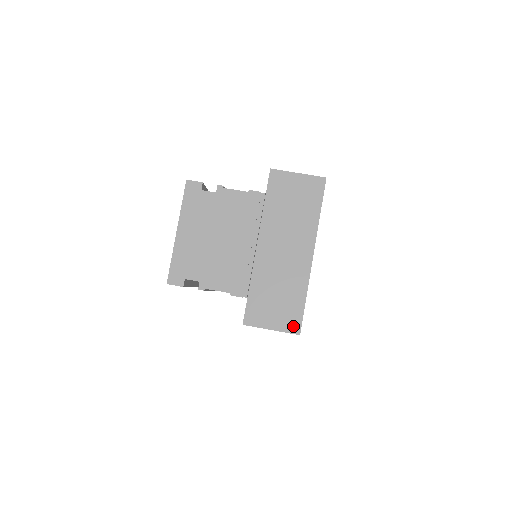
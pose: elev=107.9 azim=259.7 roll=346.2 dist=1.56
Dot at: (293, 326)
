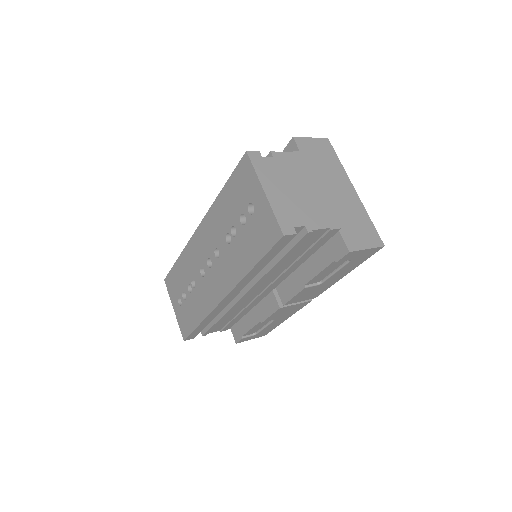
Dot at: (377, 241)
